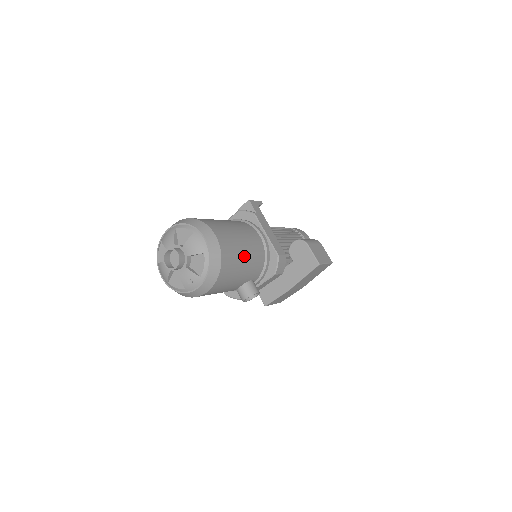
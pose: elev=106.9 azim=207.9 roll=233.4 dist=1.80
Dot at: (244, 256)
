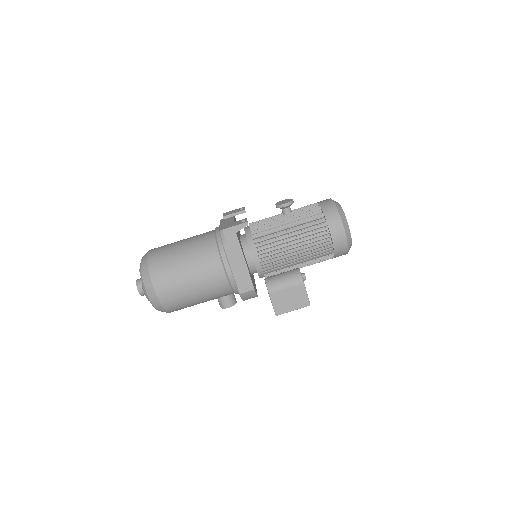
Dot at: (196, 297)
